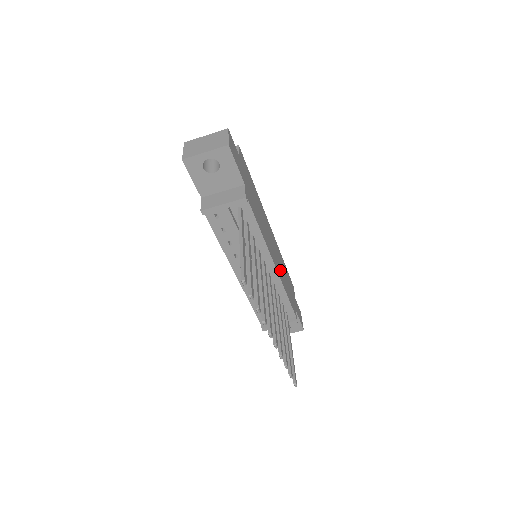
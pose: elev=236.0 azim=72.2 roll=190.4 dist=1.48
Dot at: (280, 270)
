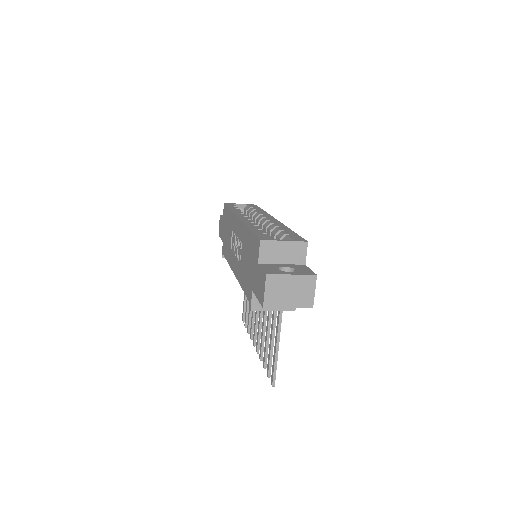
Dot at: occluded
